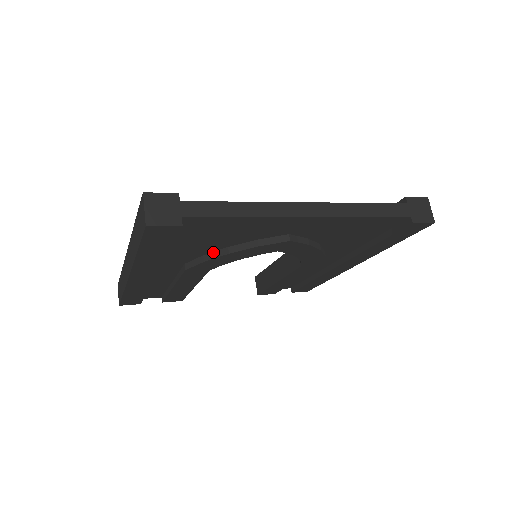
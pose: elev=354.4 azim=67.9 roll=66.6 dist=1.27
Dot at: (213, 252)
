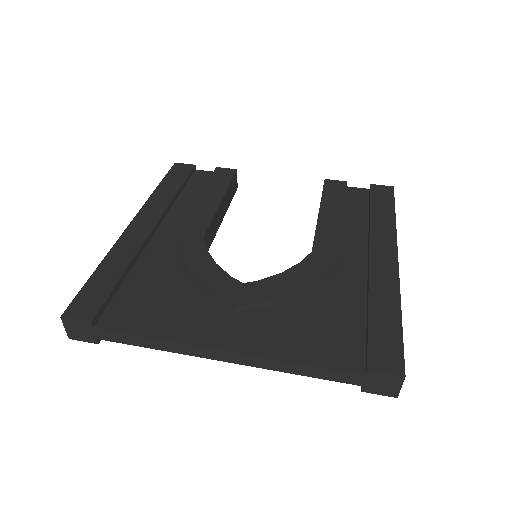
Dot at: occluded
